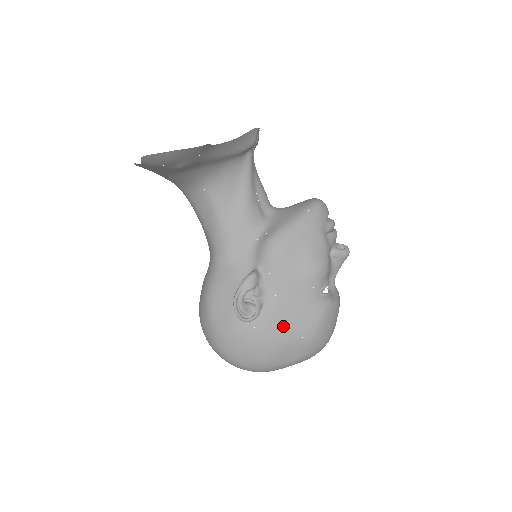
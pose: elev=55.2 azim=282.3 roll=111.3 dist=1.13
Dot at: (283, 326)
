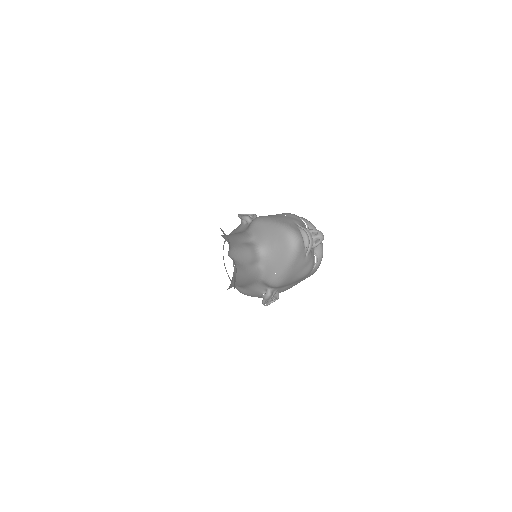
Dot at: occluded
